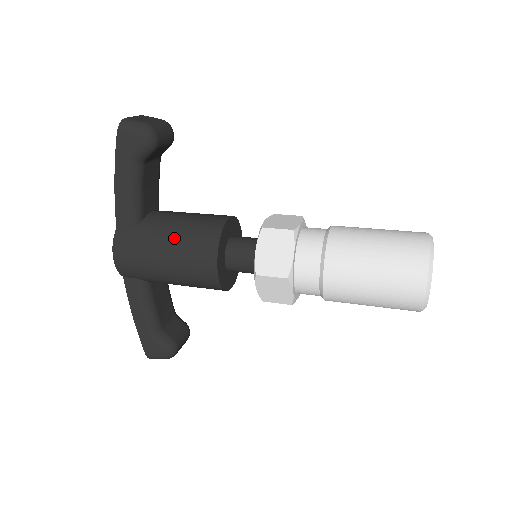
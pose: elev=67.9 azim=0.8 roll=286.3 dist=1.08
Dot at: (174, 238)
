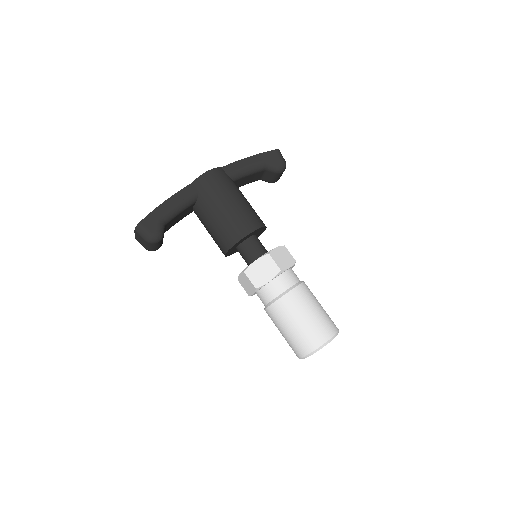
Dot at: (245, 202)
